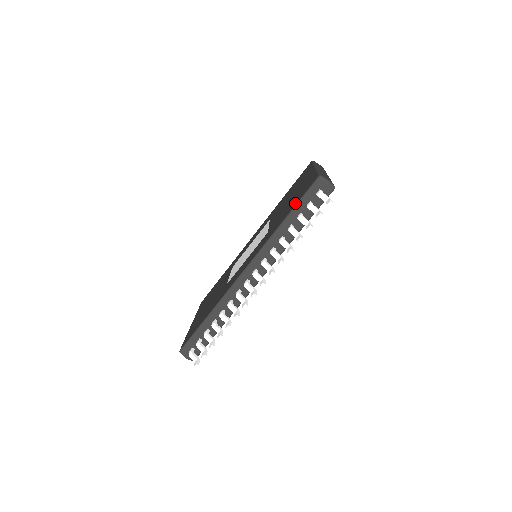
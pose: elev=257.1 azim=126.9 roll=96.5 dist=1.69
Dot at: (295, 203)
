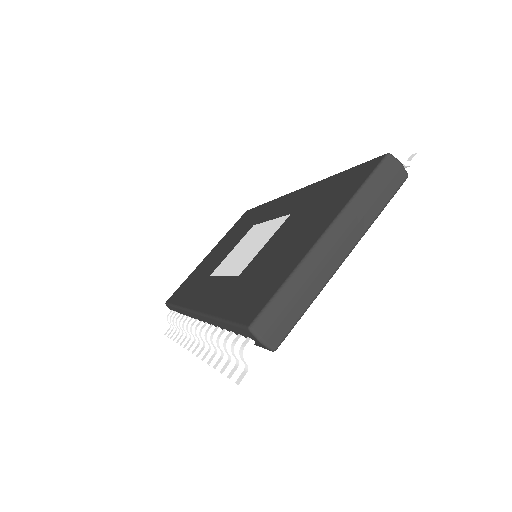
Dot at: (234, 311)
